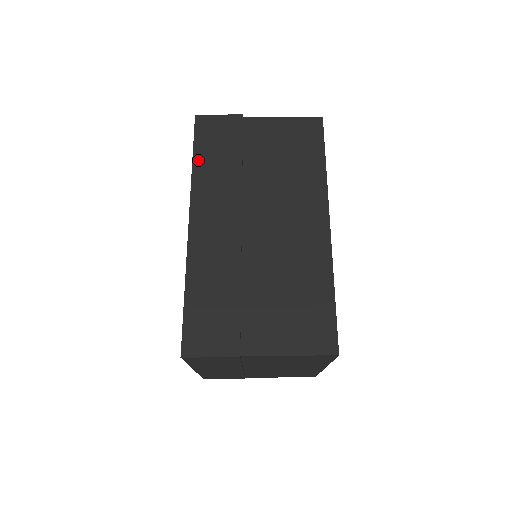
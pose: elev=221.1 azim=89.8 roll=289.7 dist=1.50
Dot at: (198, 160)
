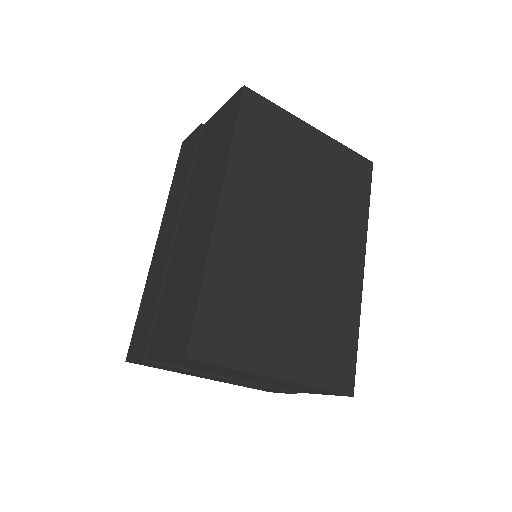
Dot at: (173, 183)
